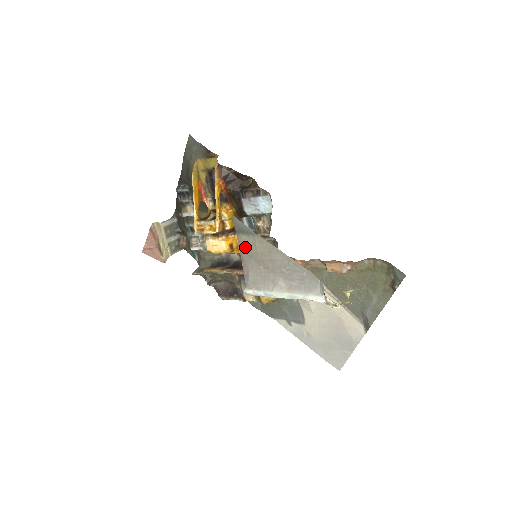
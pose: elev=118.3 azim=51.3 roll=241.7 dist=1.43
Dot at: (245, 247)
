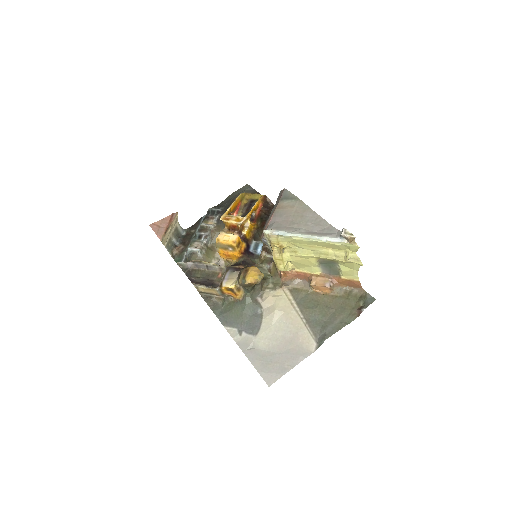
Dot at: (283, 207)
